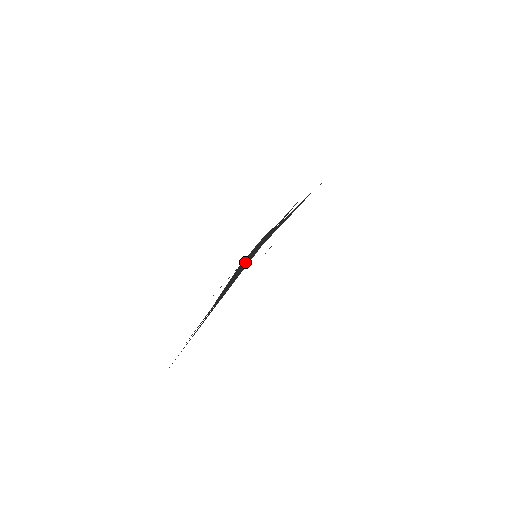
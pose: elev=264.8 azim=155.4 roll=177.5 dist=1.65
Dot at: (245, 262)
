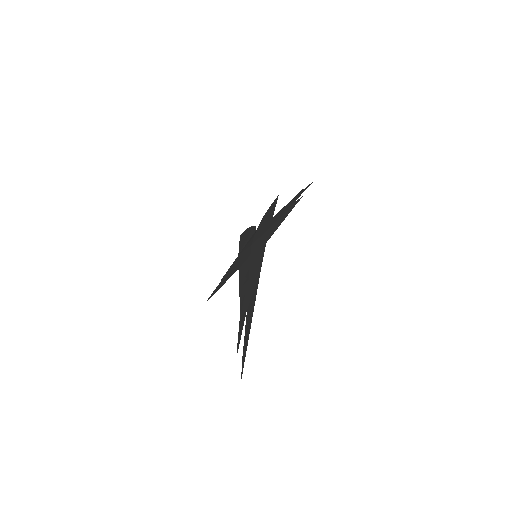
Dot at: (253, 264)
